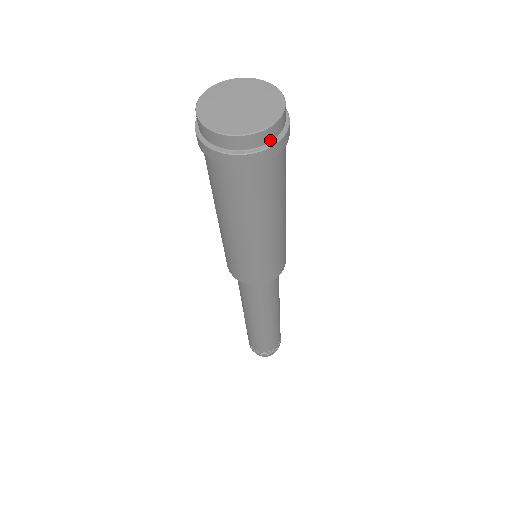
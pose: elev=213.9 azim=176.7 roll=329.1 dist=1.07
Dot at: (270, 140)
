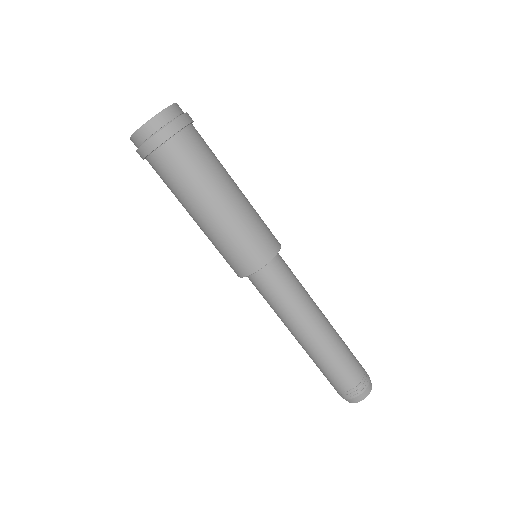
Dot at: (153, 133)
